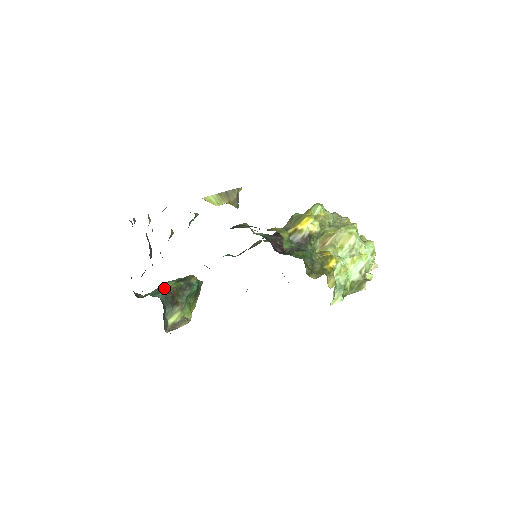
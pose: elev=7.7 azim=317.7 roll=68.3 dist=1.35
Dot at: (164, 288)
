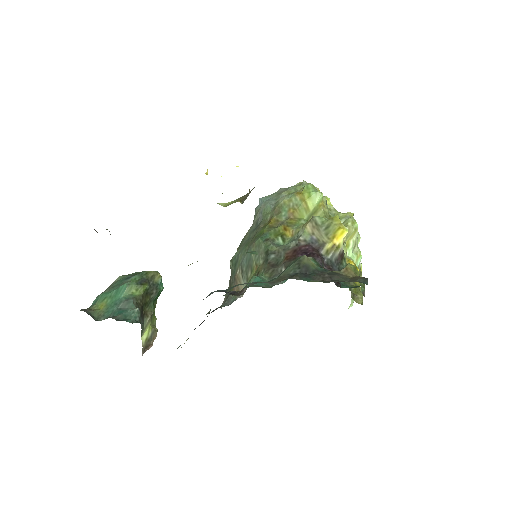
Dot at: (130, 300)
